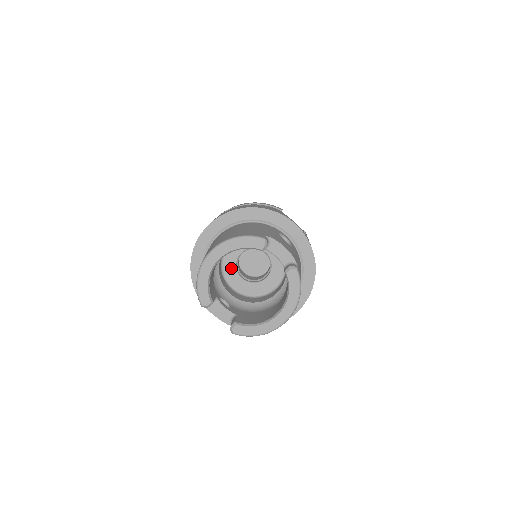
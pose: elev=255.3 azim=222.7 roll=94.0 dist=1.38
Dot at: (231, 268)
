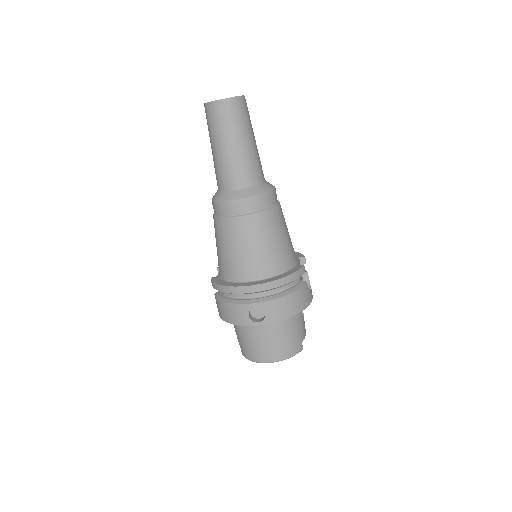
Dot at: occluded
